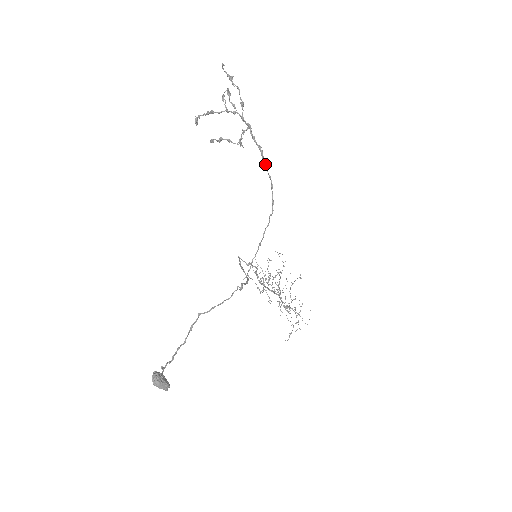
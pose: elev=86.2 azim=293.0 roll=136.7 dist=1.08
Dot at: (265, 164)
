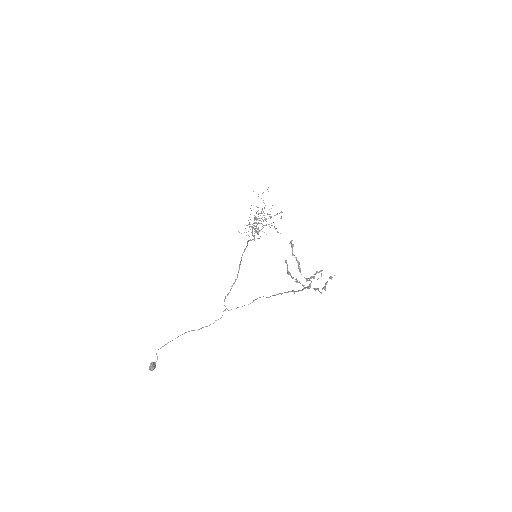
Dot at: (297, 291)
